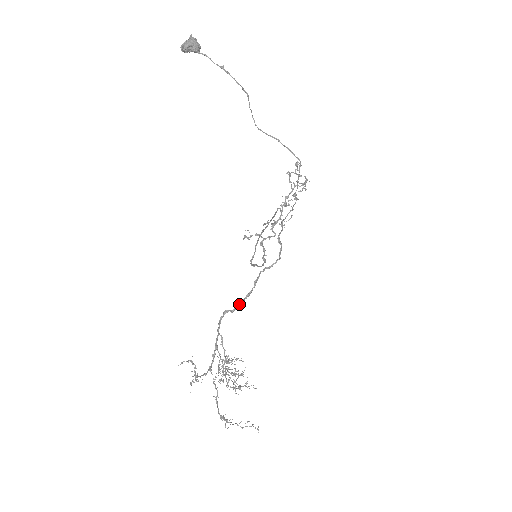
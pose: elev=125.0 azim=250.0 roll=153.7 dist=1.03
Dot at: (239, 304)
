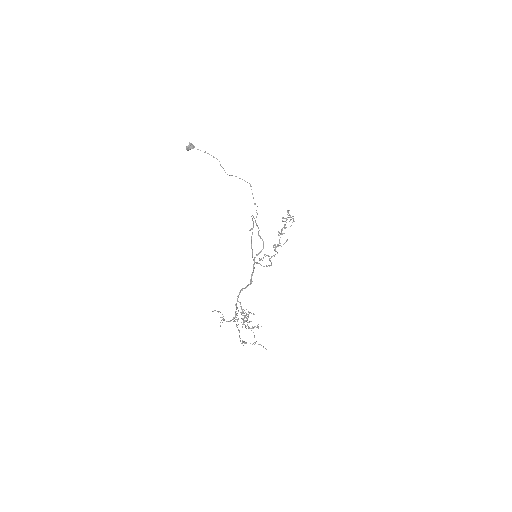
Dot at: (249, 284)
